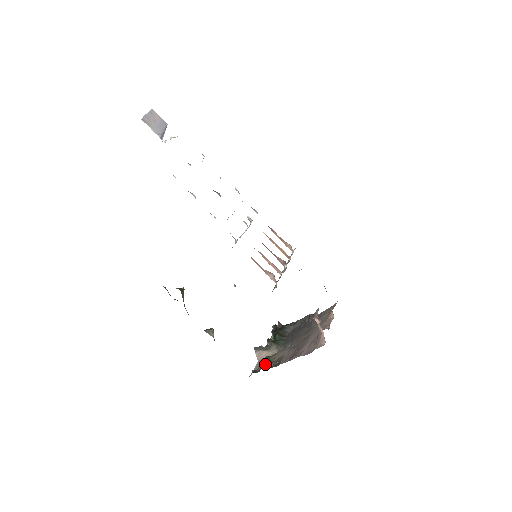
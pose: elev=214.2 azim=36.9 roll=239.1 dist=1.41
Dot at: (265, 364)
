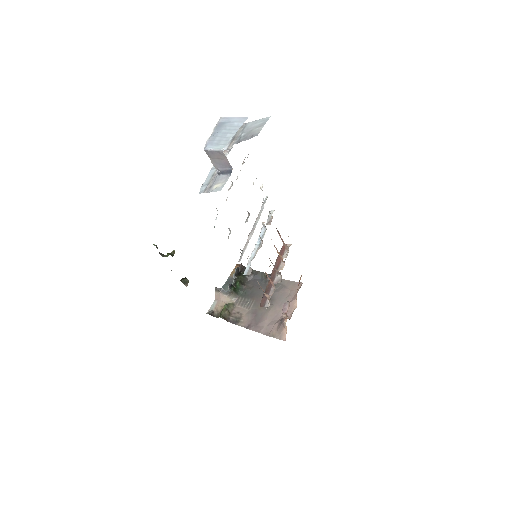
Dot at: (224, 316)
